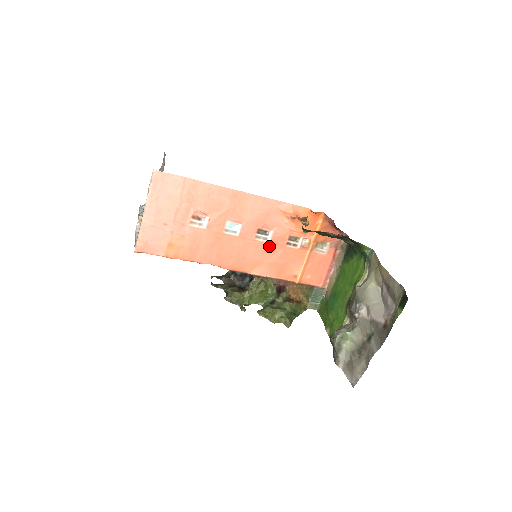
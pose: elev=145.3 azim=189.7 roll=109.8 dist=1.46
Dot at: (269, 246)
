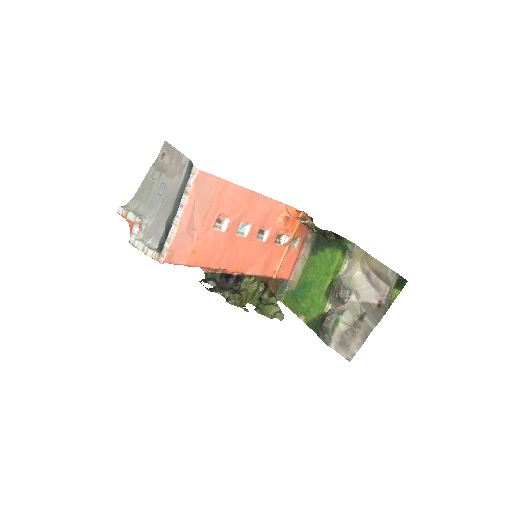
Dot at: (264, 245)
